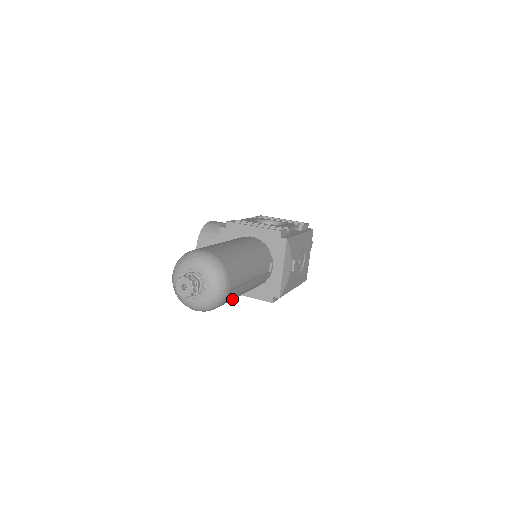
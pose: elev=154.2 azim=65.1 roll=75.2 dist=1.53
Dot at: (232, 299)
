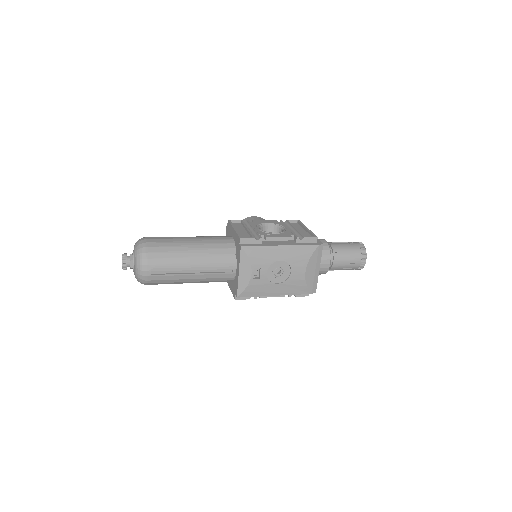
Dot at: (171, 282)
